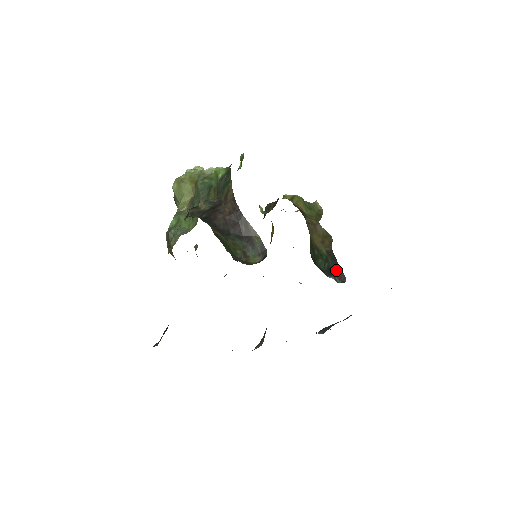
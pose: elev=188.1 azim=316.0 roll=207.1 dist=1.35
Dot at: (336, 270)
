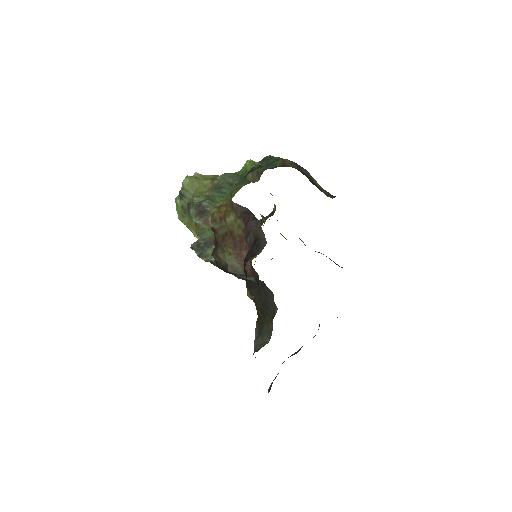
Dot at: (333, 261)
